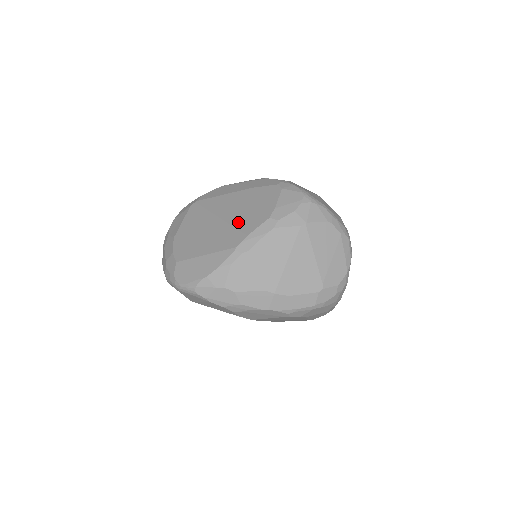
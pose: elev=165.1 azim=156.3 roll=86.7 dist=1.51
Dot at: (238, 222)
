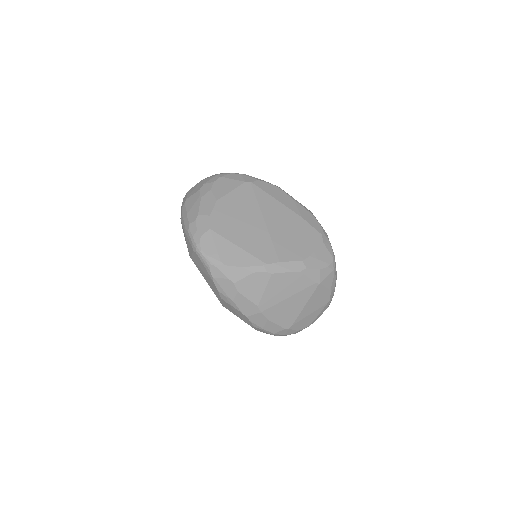
Dot at: (278, 241)
